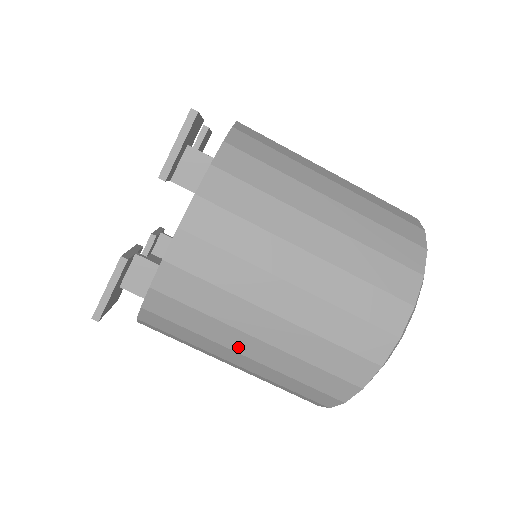
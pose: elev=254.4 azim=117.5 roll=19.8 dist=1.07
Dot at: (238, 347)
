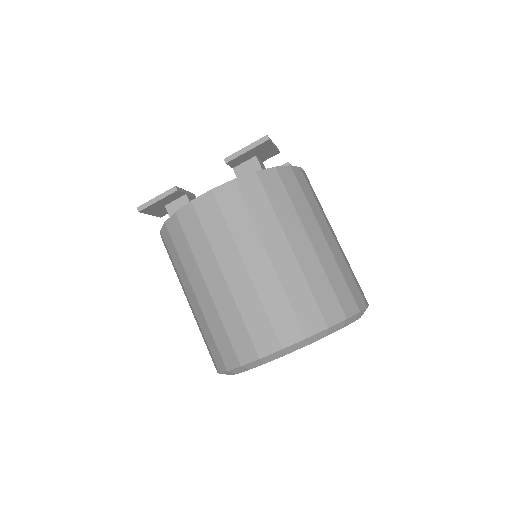
Dot at: (195, 285)
